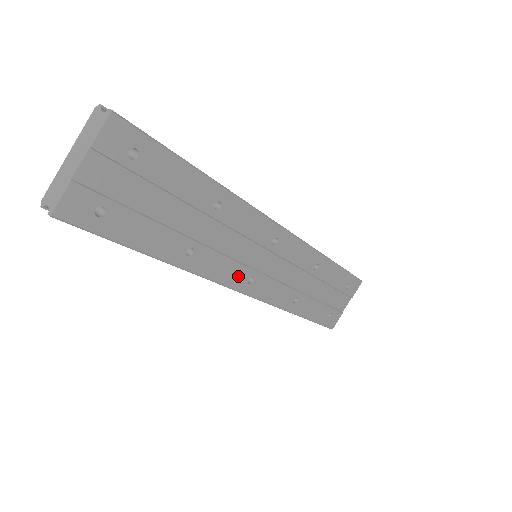
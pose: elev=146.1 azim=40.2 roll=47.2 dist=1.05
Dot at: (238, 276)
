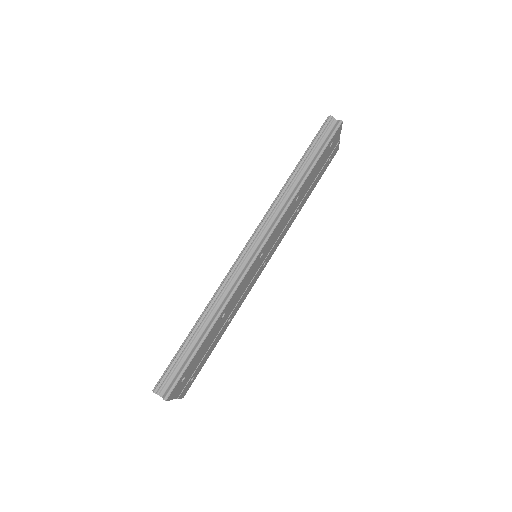
Dot at: (256, 277)
